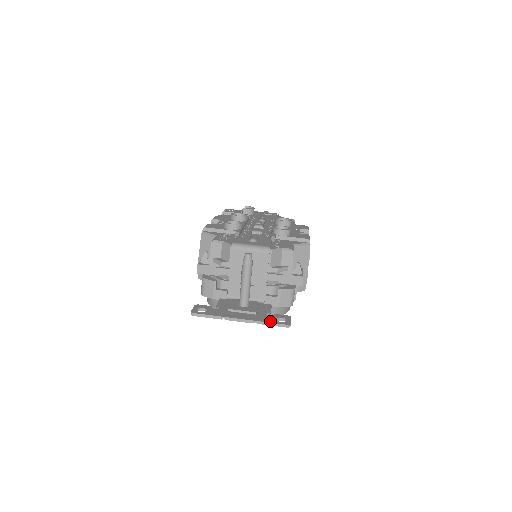
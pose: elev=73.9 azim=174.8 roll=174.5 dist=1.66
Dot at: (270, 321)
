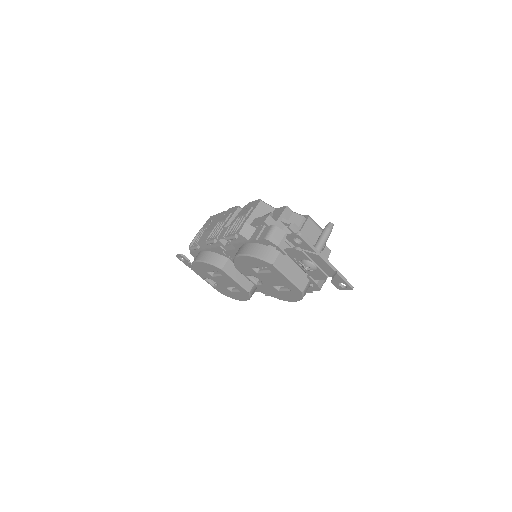
Dot at: (343, 277)
